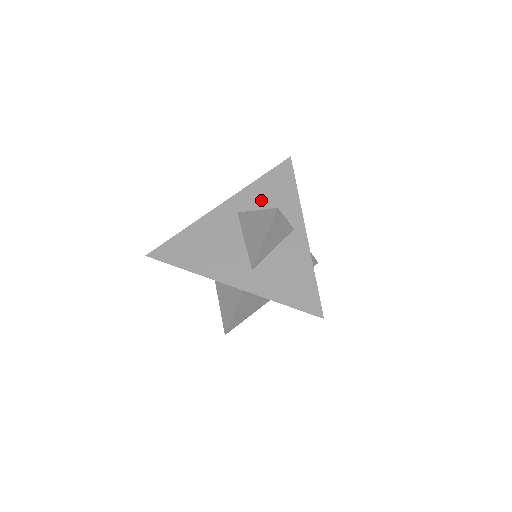
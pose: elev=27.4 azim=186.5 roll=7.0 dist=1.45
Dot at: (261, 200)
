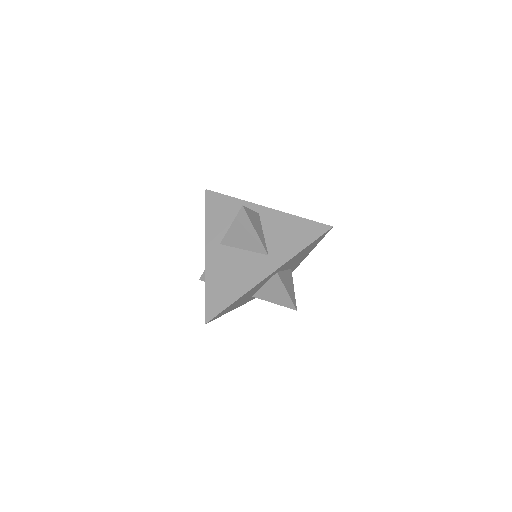
Dot at: (222, 224)
